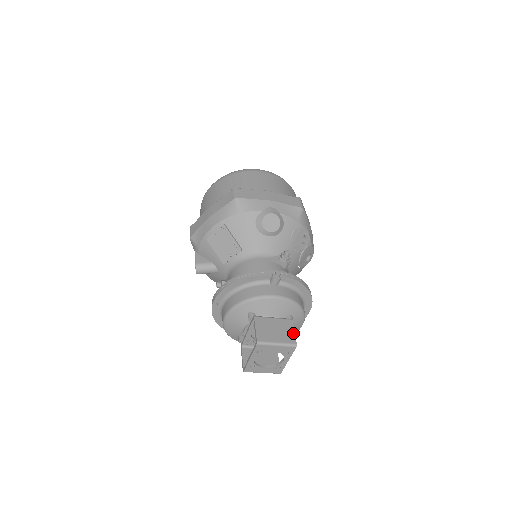
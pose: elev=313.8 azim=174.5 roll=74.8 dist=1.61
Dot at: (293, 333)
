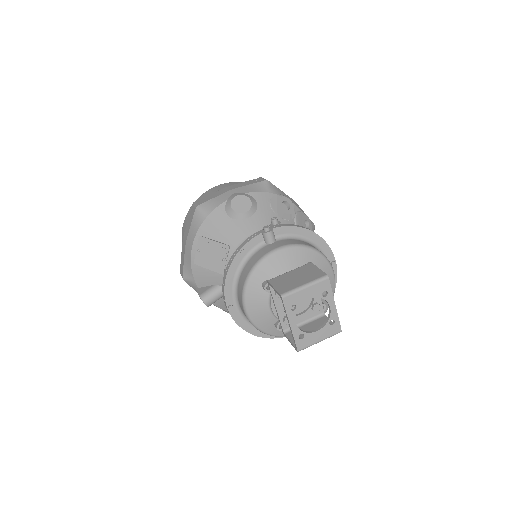
Dot at: (318, 270)
